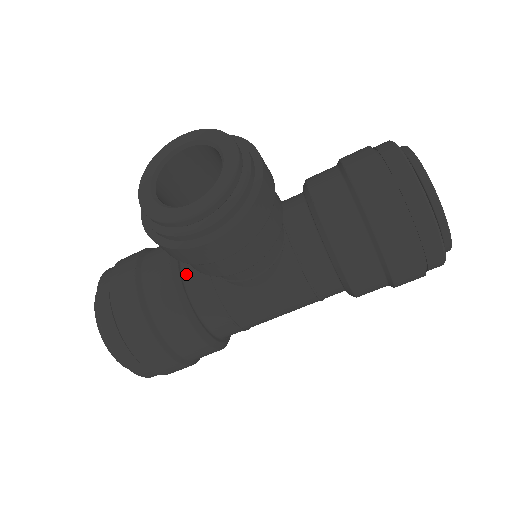
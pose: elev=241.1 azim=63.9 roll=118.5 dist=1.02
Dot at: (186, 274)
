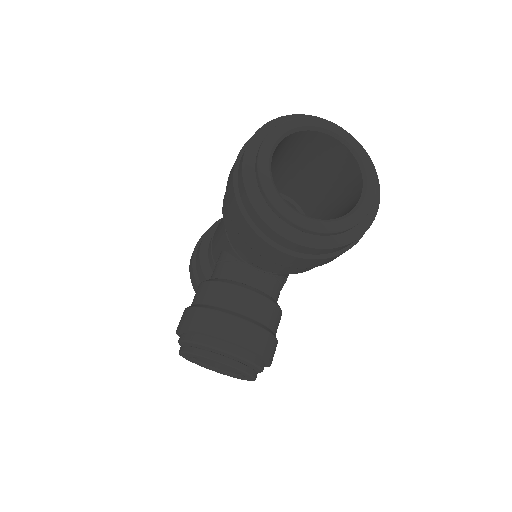
Dot at: occluded
